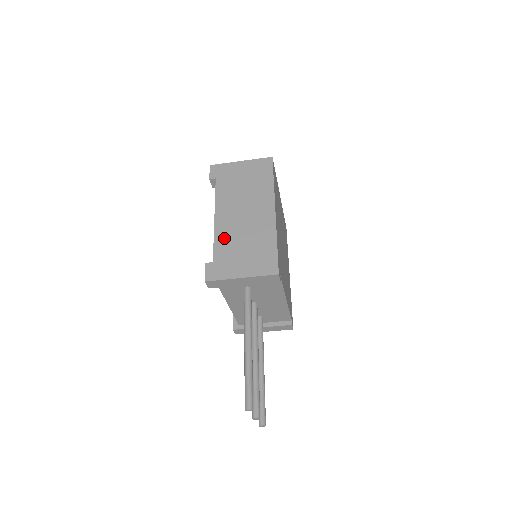
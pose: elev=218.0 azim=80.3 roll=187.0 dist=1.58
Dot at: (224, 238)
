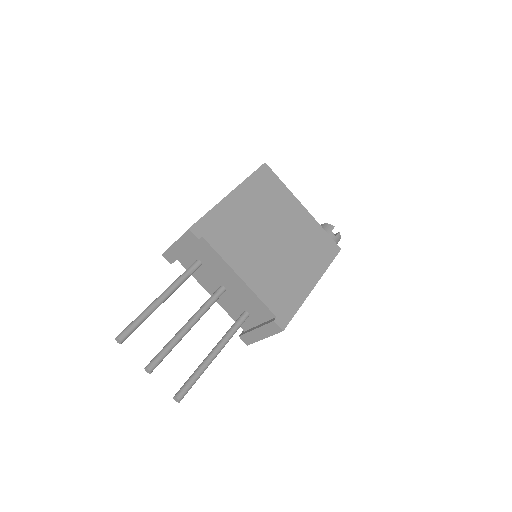
Dot at: occluded
